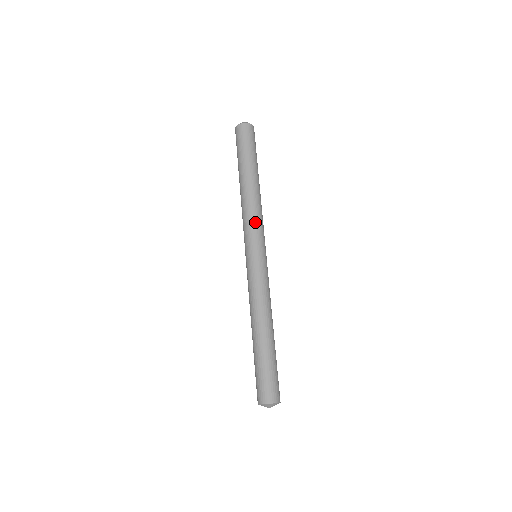
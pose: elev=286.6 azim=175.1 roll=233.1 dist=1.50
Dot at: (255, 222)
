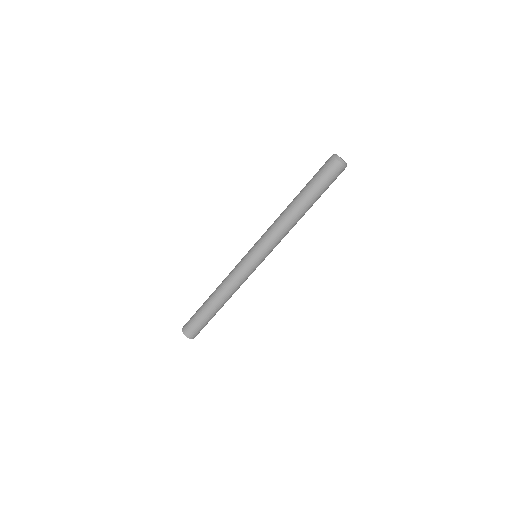
Dot at: (276, 241)
